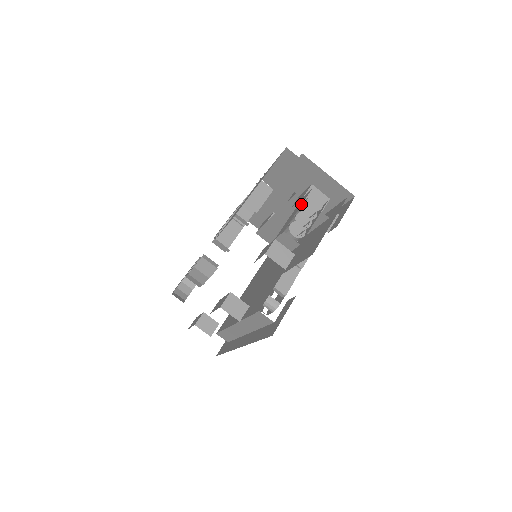
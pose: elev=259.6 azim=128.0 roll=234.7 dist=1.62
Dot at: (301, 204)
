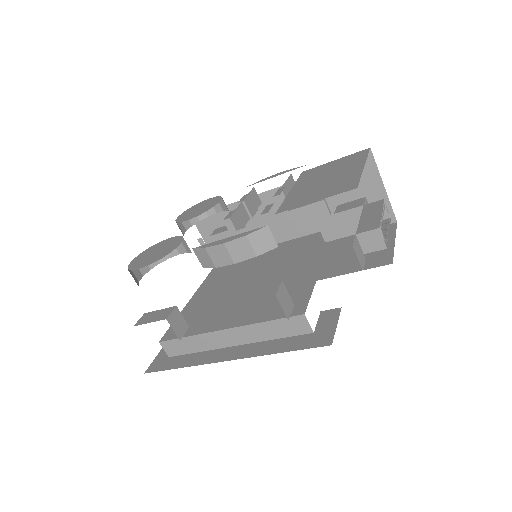
Dot at: (381, 209)
